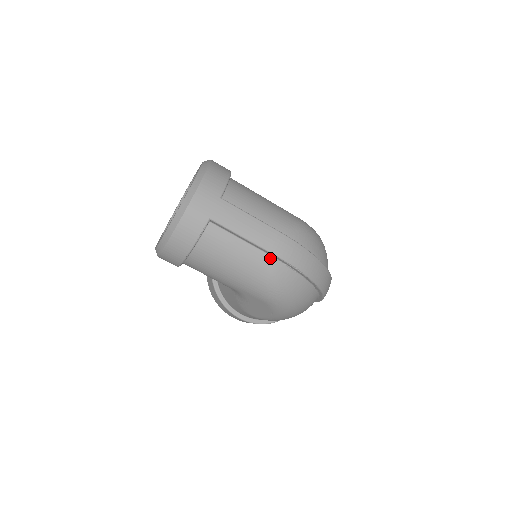
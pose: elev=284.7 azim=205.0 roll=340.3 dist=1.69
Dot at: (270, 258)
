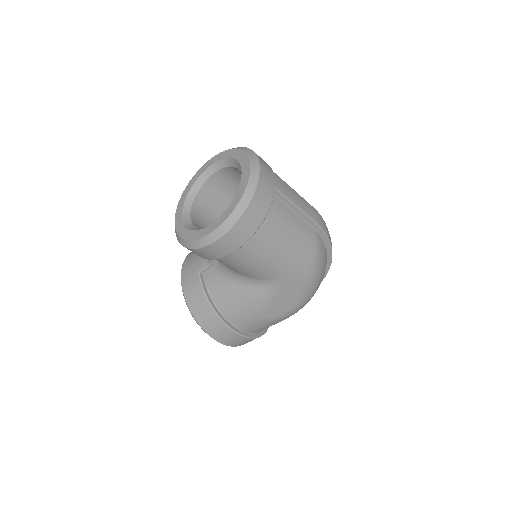
Dot at: (313, 230)
